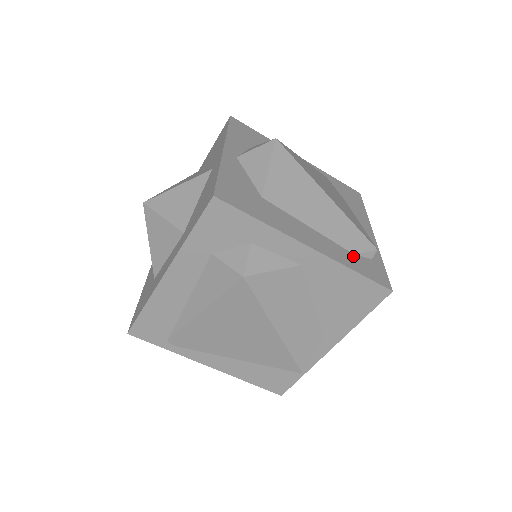
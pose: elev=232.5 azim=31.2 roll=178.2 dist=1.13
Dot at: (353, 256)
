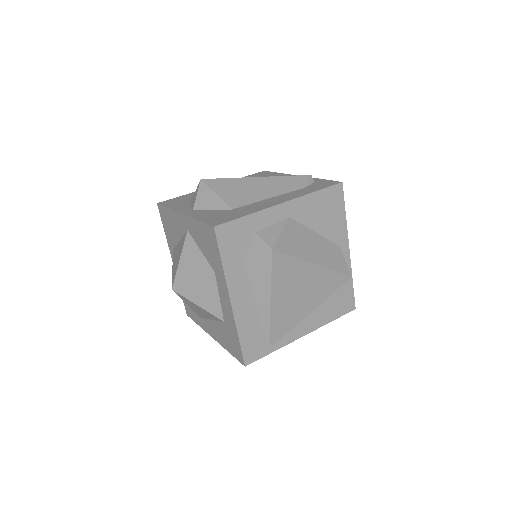
Dot at: (305, 189)
